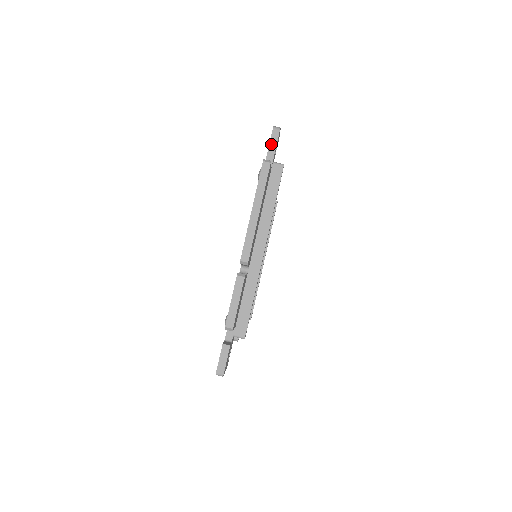
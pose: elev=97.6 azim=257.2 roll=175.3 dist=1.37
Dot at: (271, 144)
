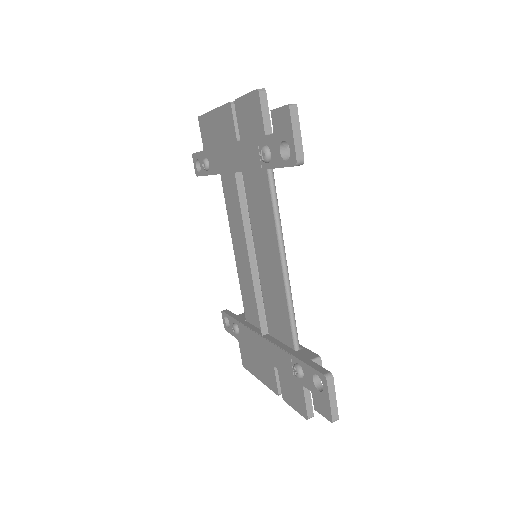
Dot at: (198, 152)
